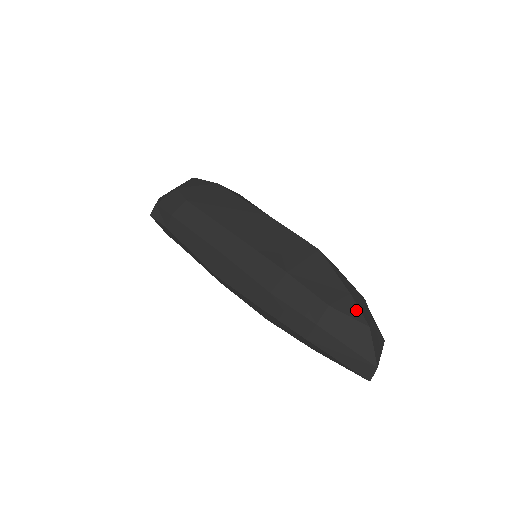
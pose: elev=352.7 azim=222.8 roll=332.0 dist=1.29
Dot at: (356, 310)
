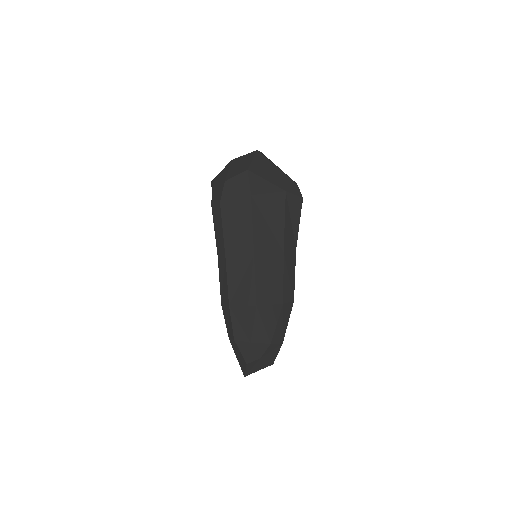
Dot at: (246, 352)
